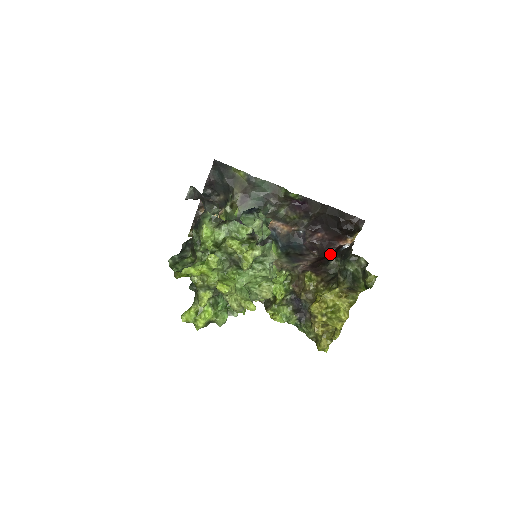
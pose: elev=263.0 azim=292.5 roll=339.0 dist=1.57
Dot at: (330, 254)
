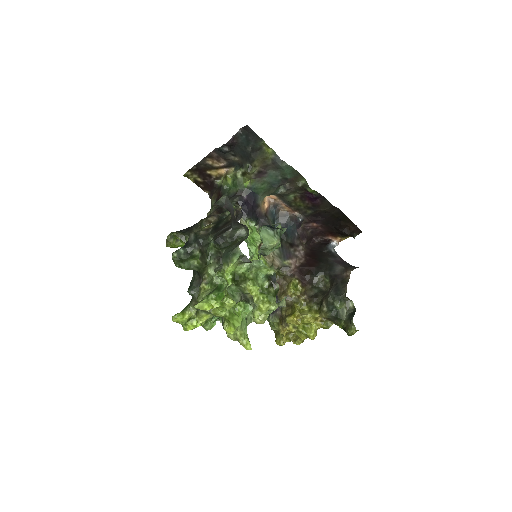
Dot at: (315, 242)
